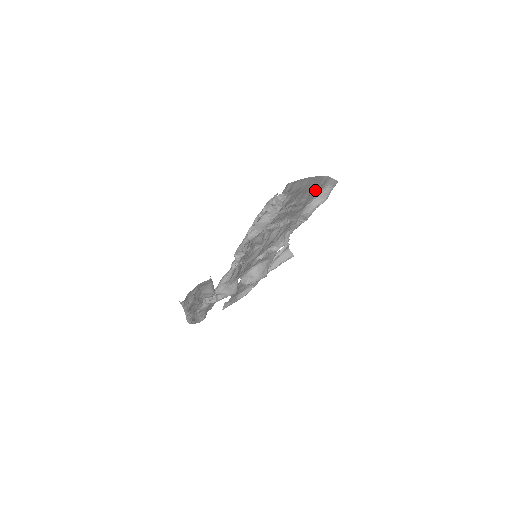
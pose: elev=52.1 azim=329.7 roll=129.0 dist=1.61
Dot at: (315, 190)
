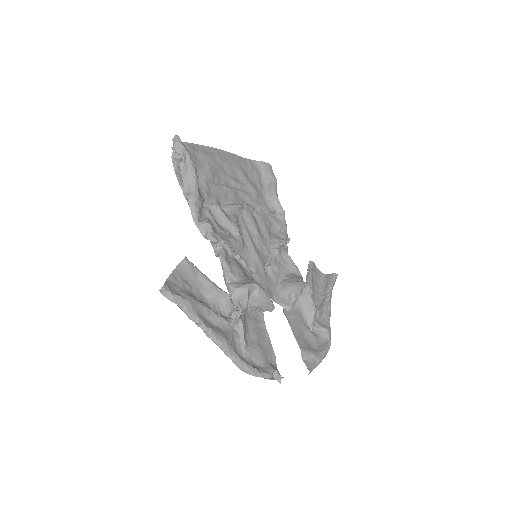
Dot at: (251, 175)
